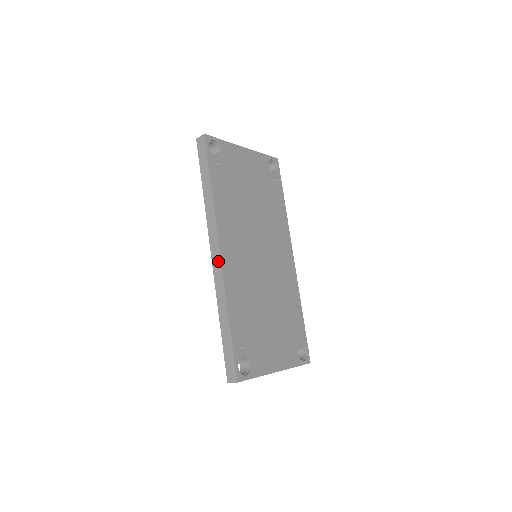
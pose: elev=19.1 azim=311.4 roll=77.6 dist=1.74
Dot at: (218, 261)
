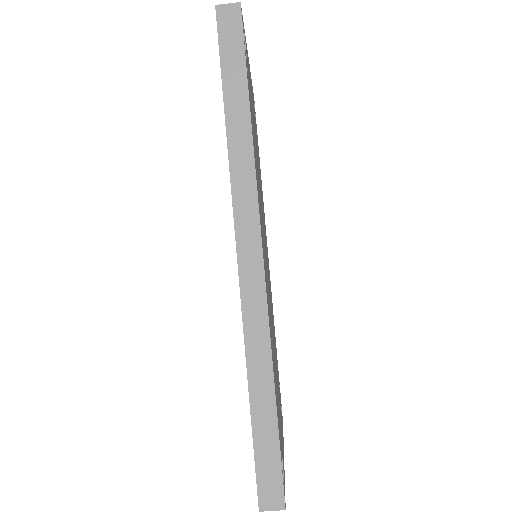
Dot at: (256, 268)
